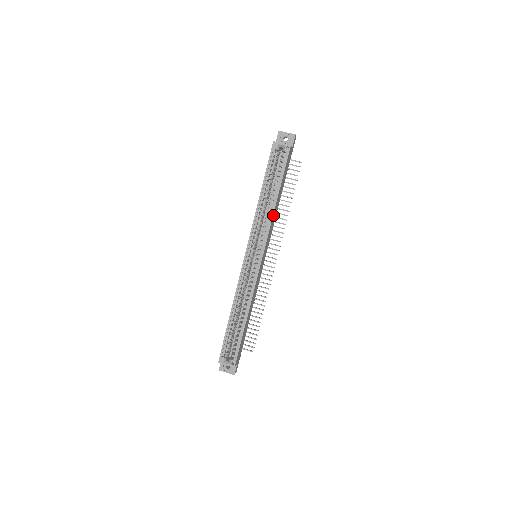
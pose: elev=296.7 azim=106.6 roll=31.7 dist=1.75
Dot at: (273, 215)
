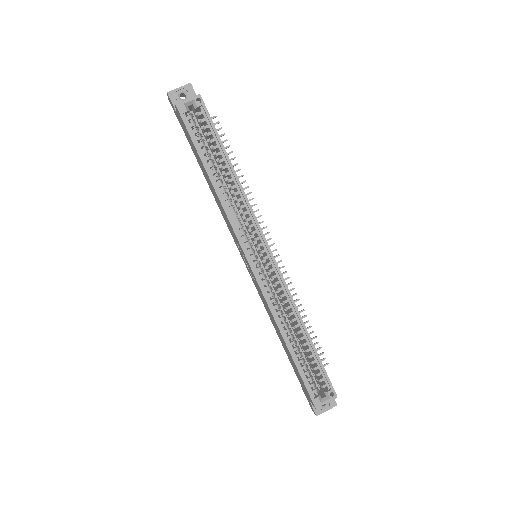
Dot at: (243, 192)
